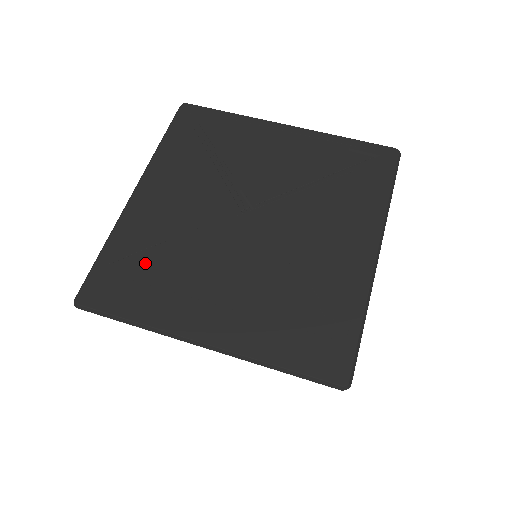
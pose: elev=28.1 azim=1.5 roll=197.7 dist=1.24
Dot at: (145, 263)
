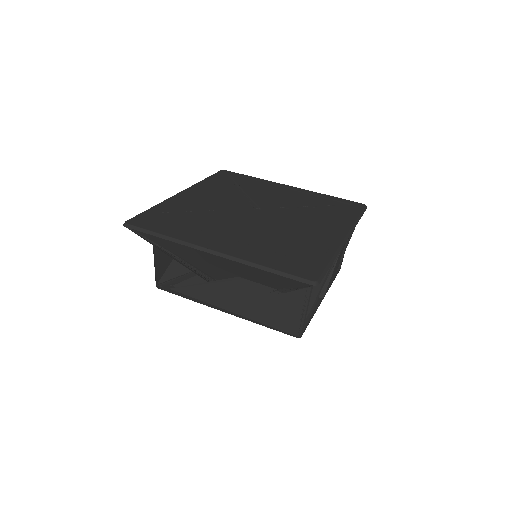
Dot at: (180, 216)
